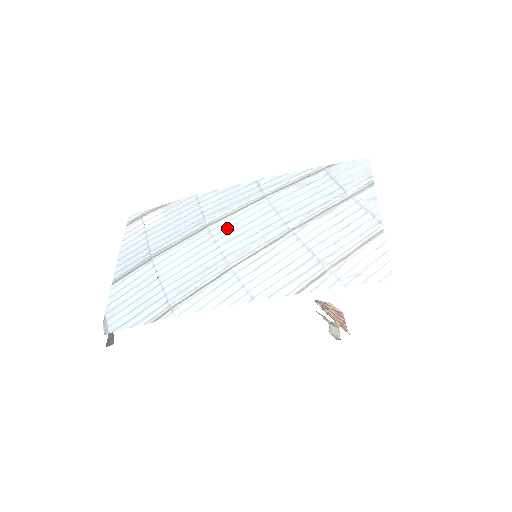
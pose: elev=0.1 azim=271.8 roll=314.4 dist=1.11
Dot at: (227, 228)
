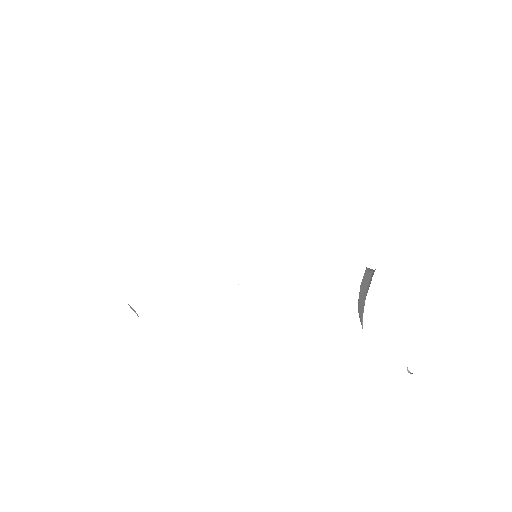
Dot at: occluded
